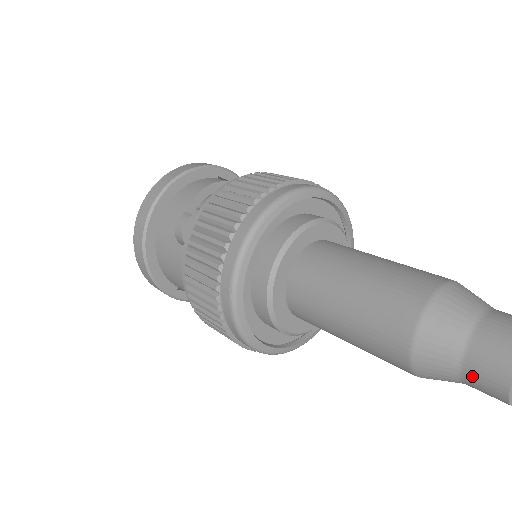
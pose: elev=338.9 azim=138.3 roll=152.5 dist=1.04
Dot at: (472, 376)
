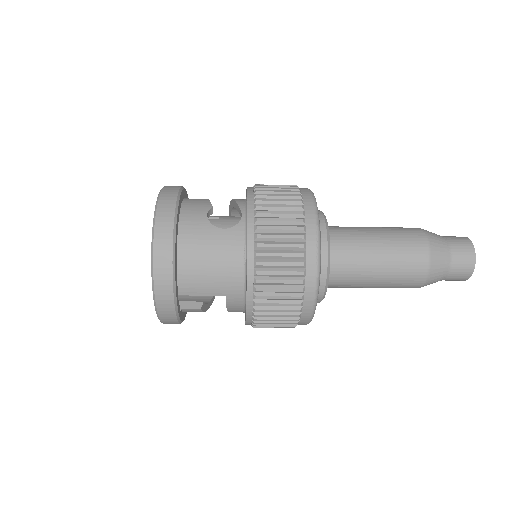
Dot at: (457, 260)
